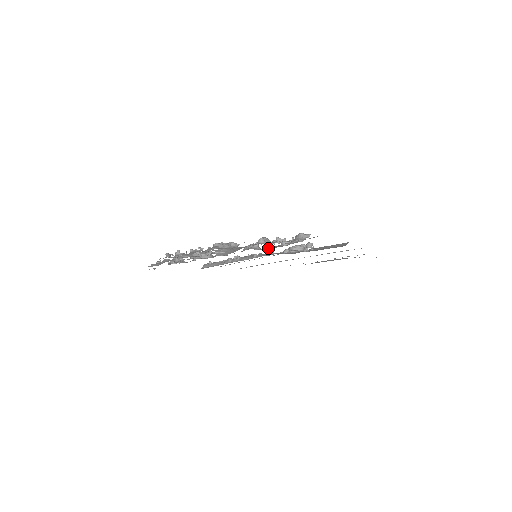
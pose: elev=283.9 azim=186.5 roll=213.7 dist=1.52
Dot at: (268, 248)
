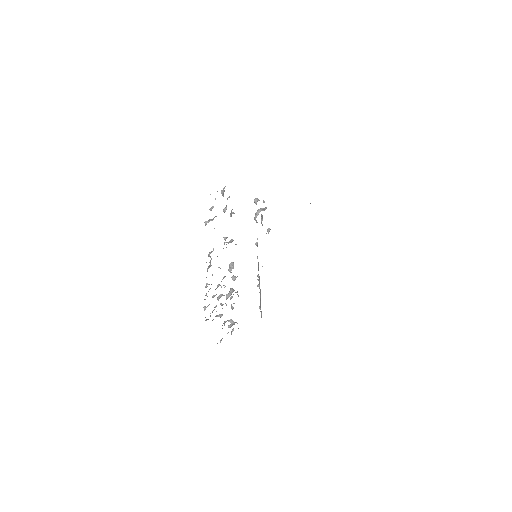
Dot at: occluded
